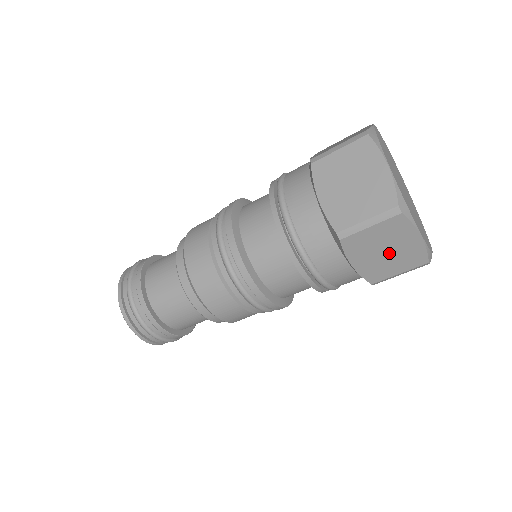
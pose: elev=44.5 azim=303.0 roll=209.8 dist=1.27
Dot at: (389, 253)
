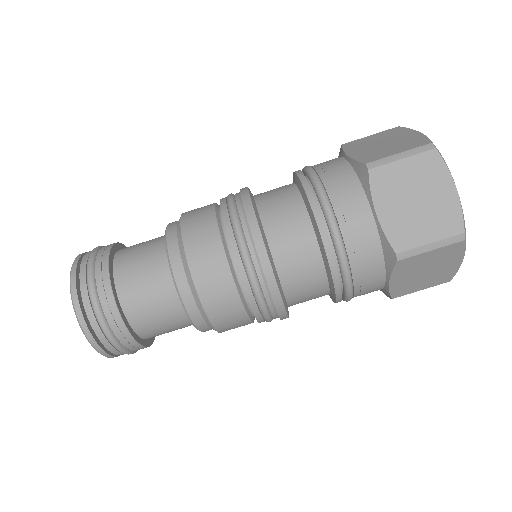
Dot at: (427, 273)
